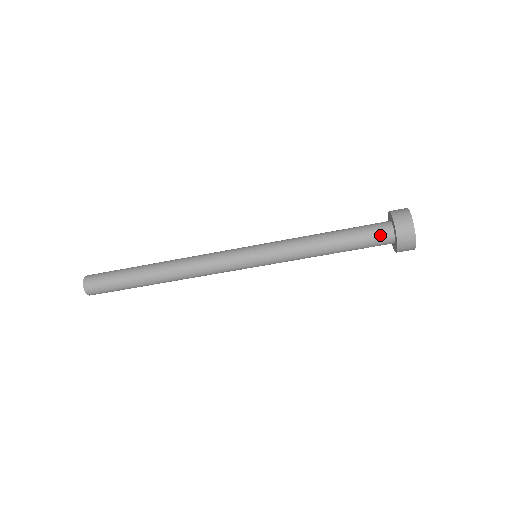
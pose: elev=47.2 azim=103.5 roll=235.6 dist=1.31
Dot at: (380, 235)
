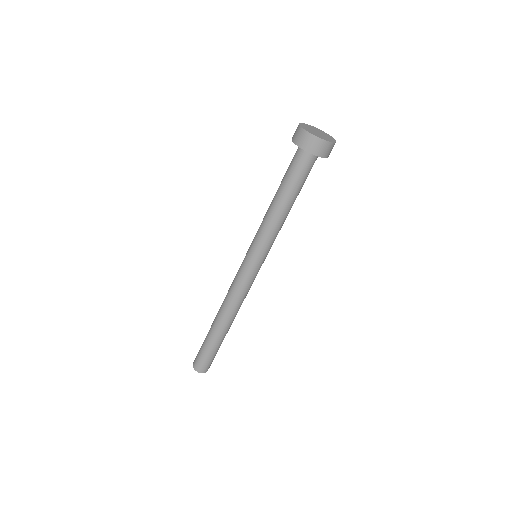
Dot at: (298, 160)
